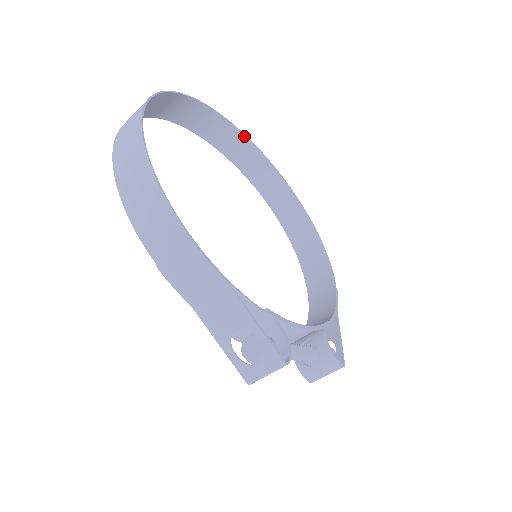
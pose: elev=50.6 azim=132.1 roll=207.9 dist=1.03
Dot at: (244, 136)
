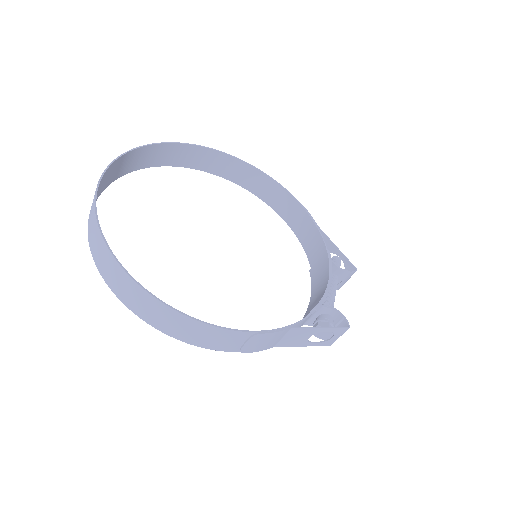
Dot at: (140, 148)
